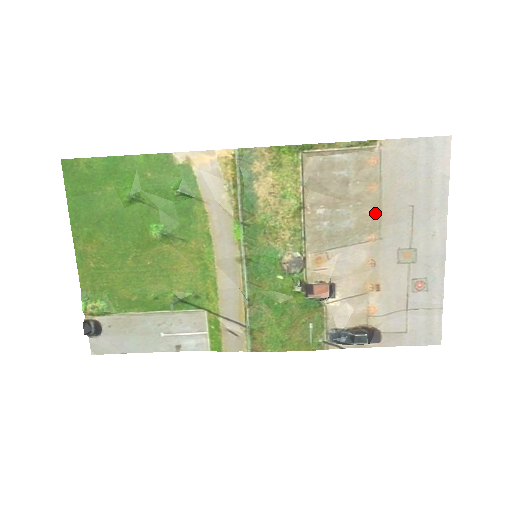
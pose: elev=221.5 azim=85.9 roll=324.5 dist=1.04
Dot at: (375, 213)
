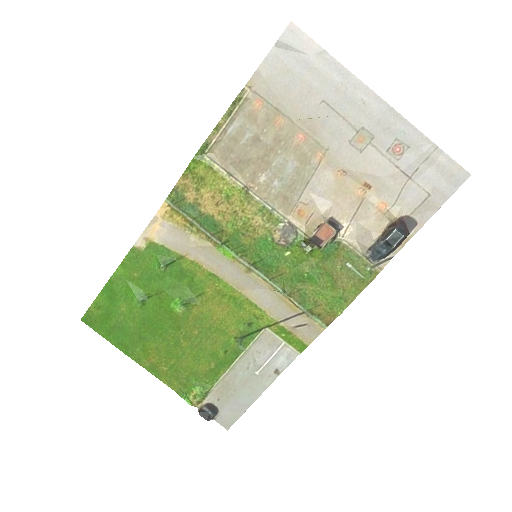
Dot at: (302, 137)
